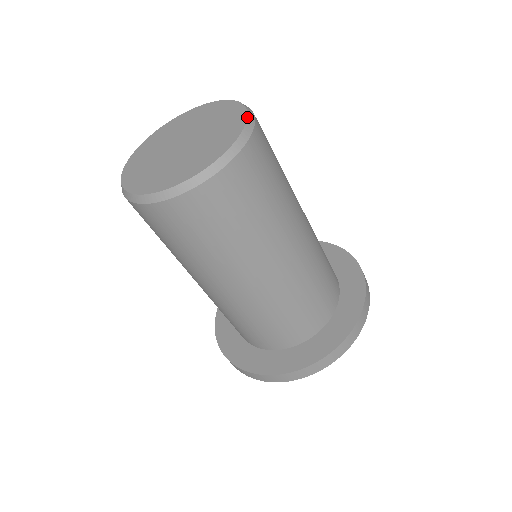
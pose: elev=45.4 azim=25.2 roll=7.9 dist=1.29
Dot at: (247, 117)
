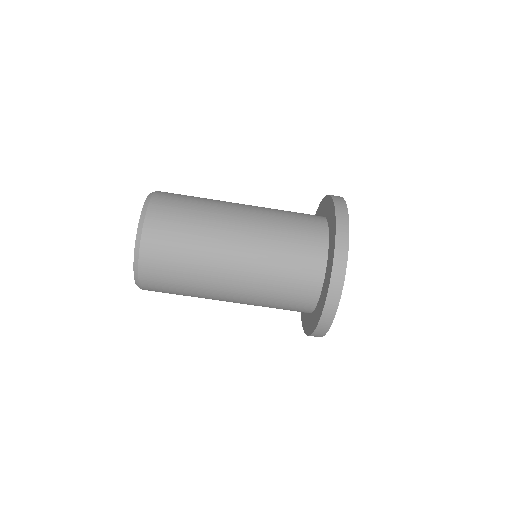
Dot at: (145, 200)
